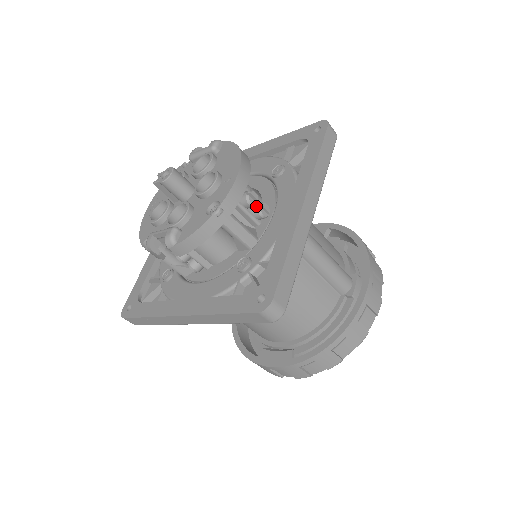
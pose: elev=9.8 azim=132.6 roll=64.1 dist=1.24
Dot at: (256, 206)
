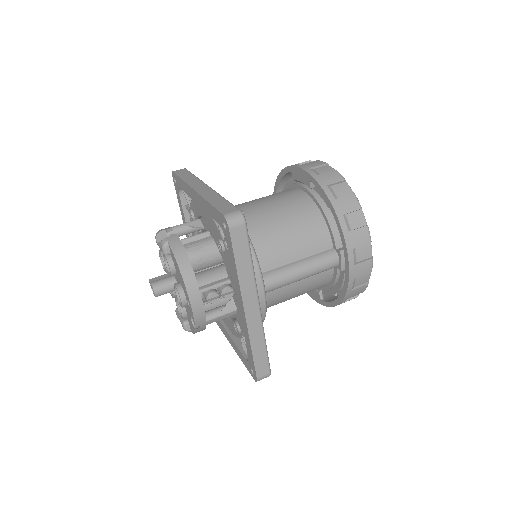
Dot at: occluded
